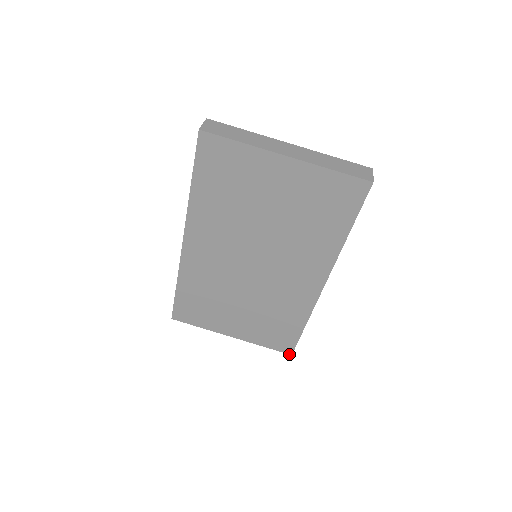
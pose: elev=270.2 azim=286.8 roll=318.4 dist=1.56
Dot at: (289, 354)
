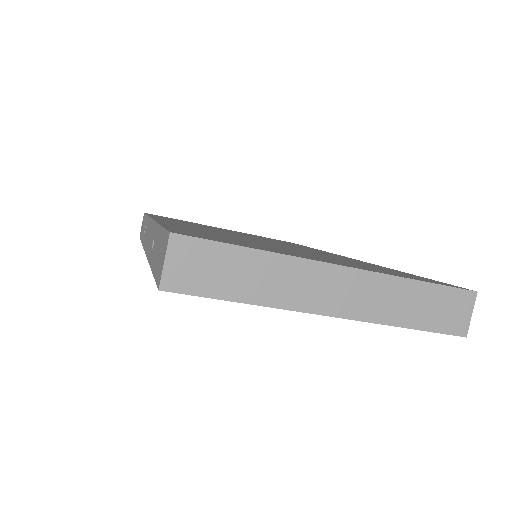
Dot at: occluded
